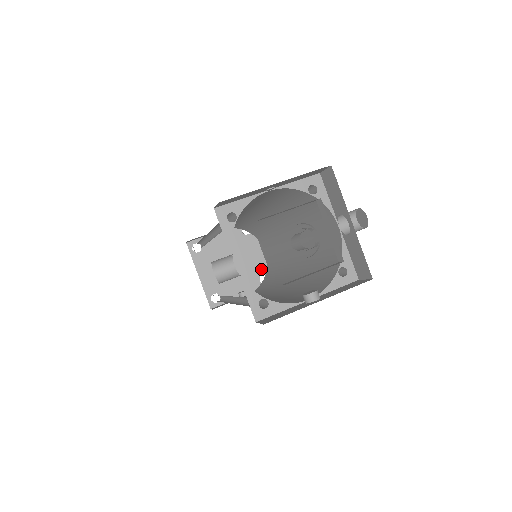
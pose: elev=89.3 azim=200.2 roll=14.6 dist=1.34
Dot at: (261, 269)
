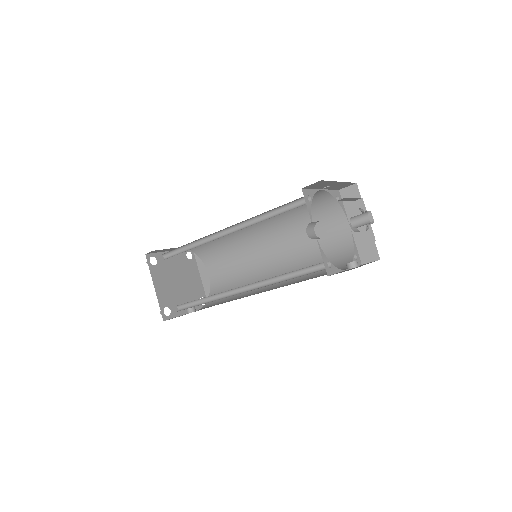
Dot at: (200, 292)
